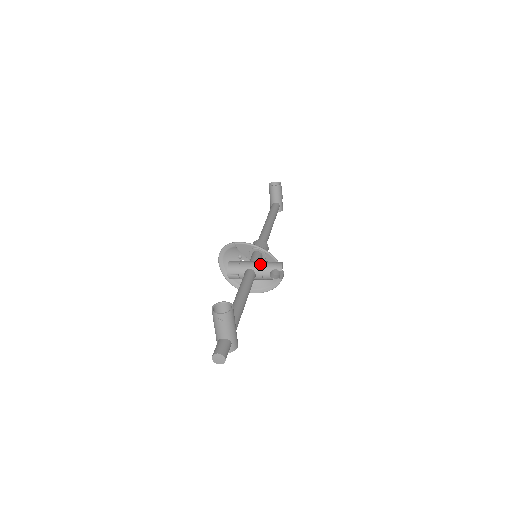
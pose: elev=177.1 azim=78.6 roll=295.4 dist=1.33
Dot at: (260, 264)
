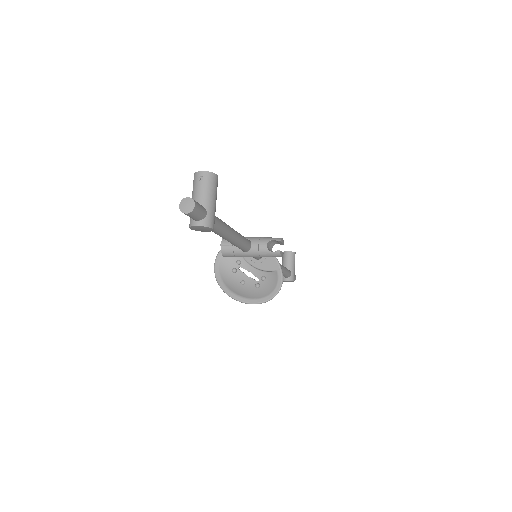
Dot at: (258, 237)
